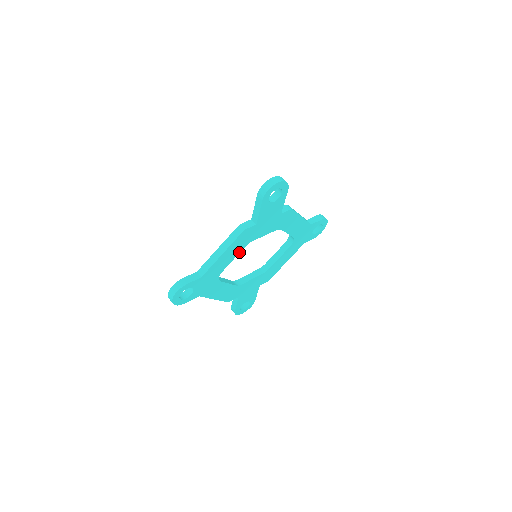
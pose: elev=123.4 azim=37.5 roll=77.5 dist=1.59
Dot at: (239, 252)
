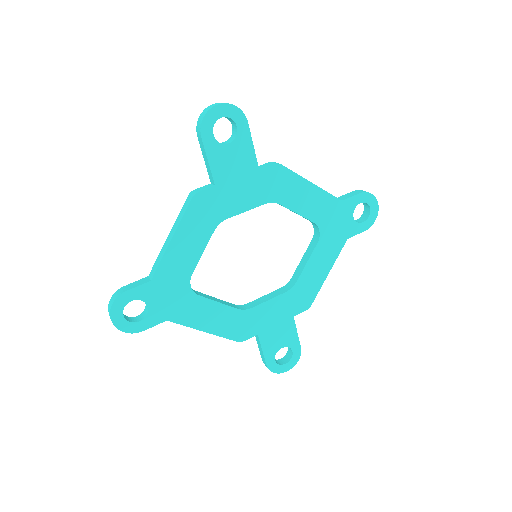
Dot at: (208, 239)
